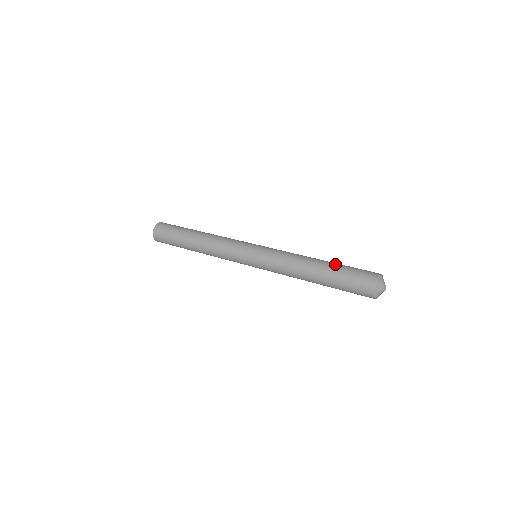
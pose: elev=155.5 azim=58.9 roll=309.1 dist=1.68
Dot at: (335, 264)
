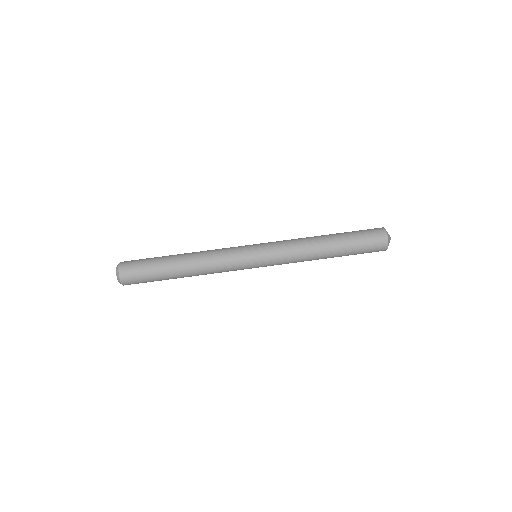
Dot at: (345, 249)
